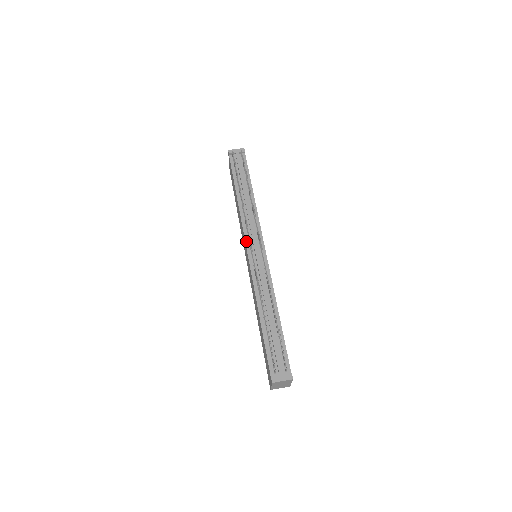
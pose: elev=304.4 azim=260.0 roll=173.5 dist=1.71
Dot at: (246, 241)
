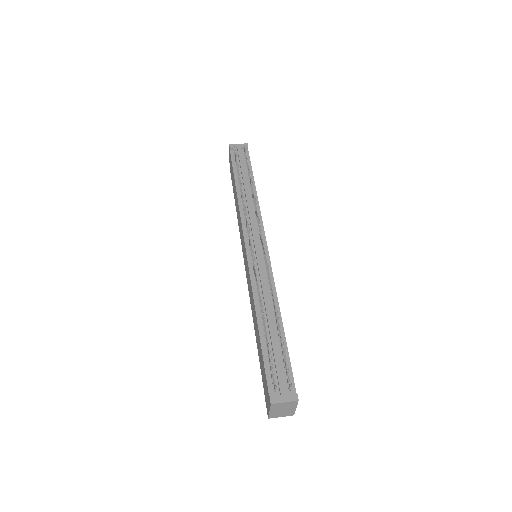
Dot at: (245, 237)
